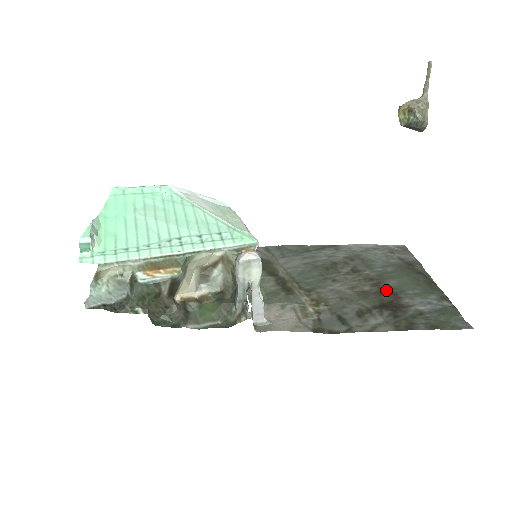
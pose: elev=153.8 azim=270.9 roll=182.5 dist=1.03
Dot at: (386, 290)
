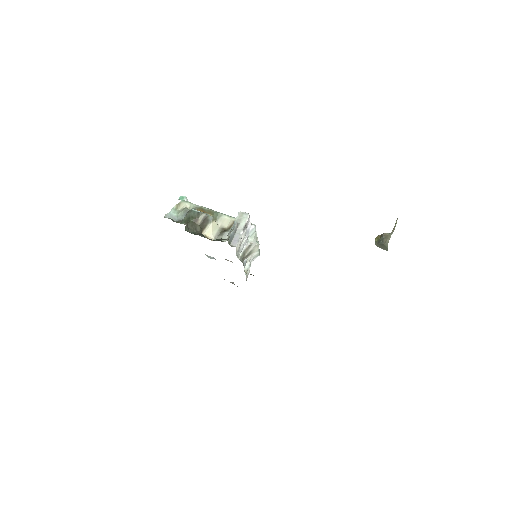
Dot at: occluded
